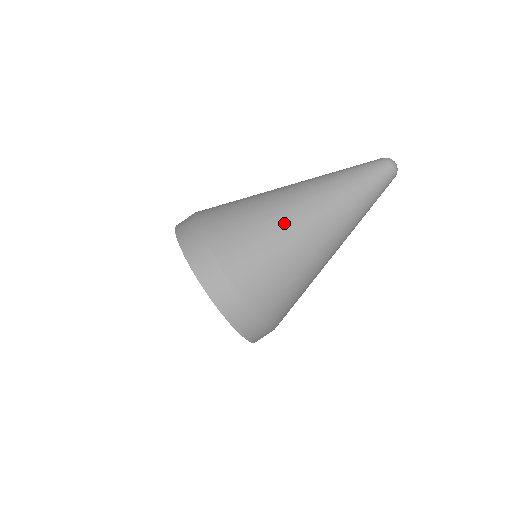
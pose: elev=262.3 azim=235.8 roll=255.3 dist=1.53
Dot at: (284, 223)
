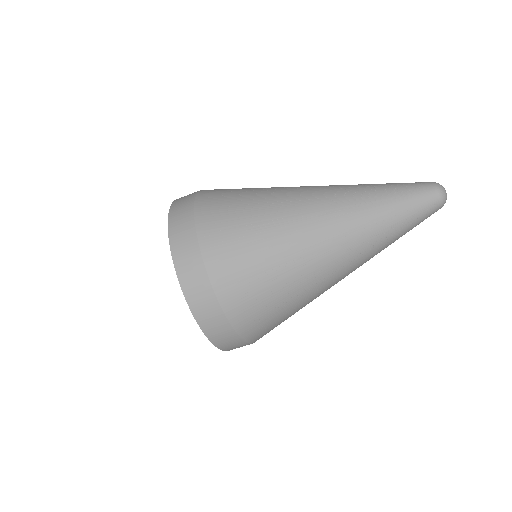
Dot at: (293, 236)
